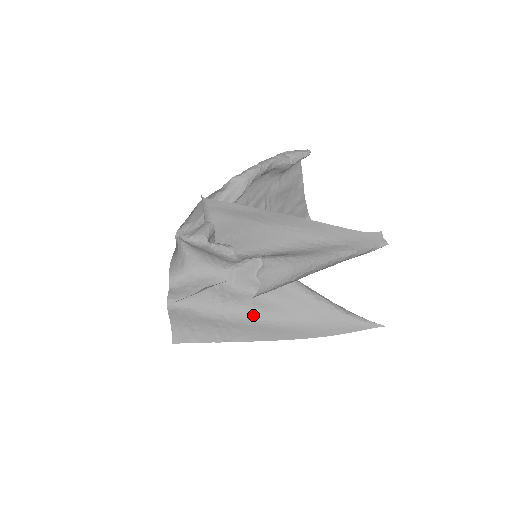
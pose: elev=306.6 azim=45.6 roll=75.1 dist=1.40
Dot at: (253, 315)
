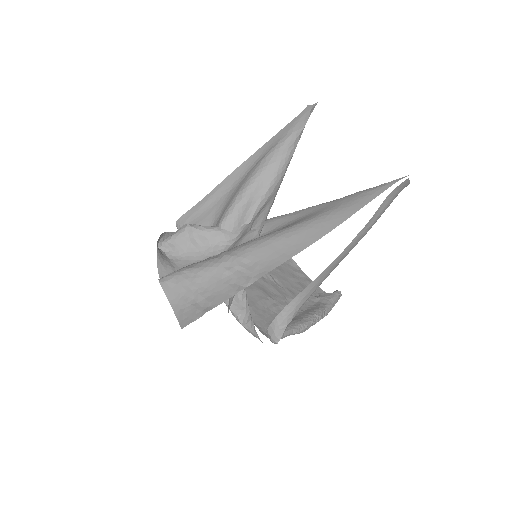
Dot at: (260, 239)
